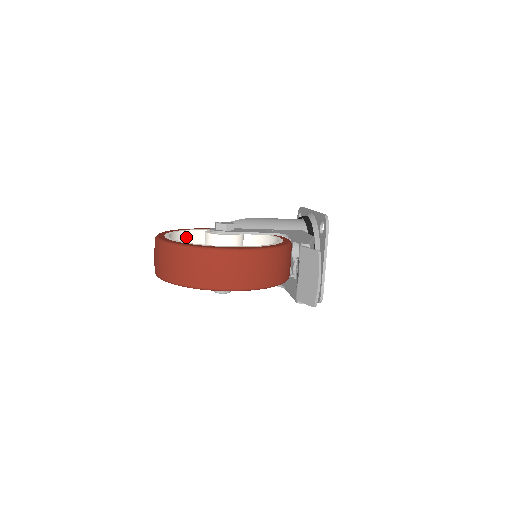
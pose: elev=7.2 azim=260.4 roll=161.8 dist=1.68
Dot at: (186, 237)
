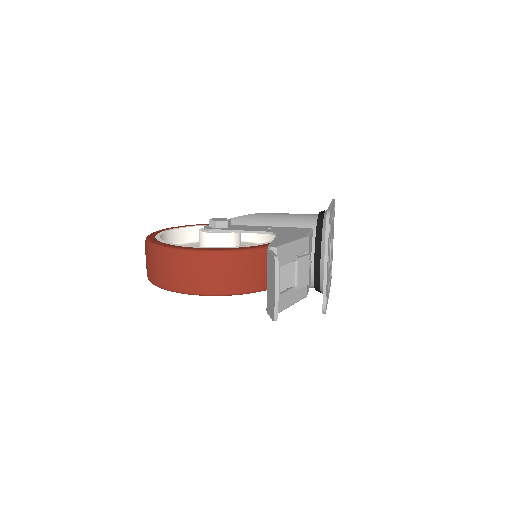
Dot at: (197, 233)
